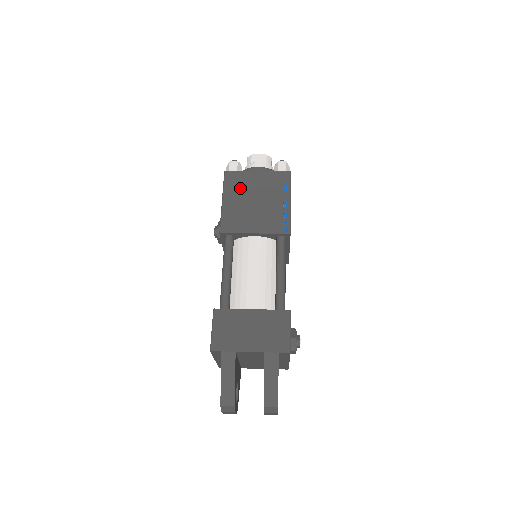
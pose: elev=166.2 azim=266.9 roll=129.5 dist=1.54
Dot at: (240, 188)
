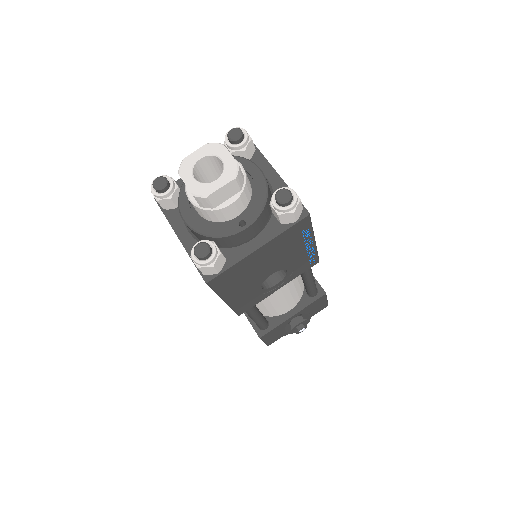
Dot at: occluded
